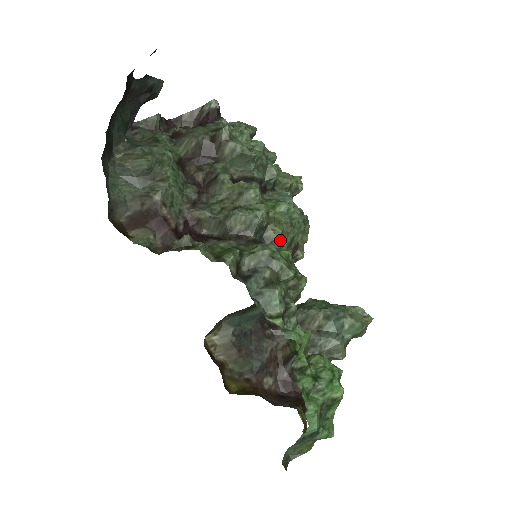
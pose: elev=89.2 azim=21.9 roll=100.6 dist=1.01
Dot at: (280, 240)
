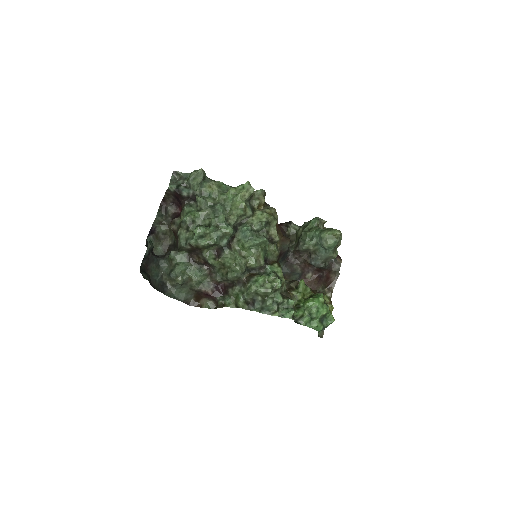
Dot at: (257, 266)
